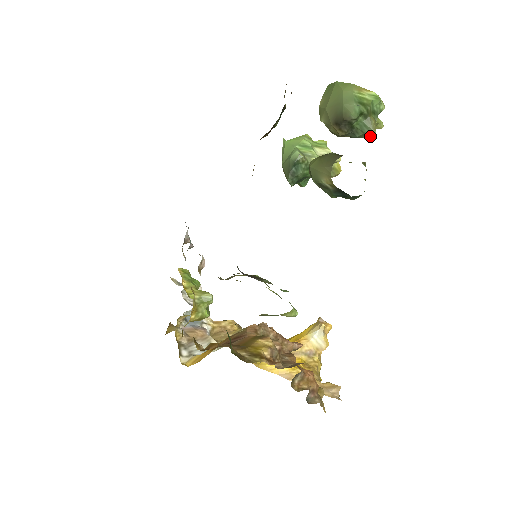
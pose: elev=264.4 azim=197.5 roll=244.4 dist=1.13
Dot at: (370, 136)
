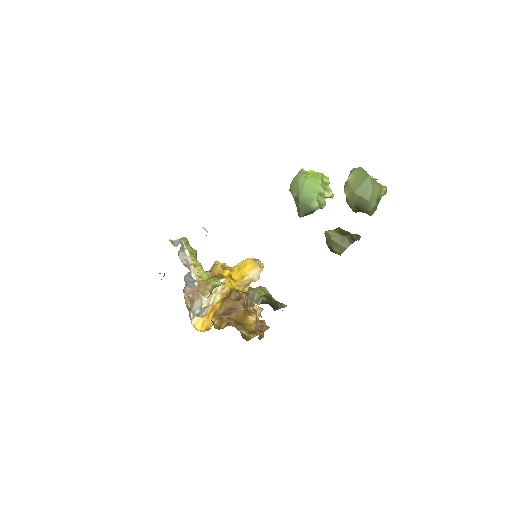
Dot at: (369, 215)
